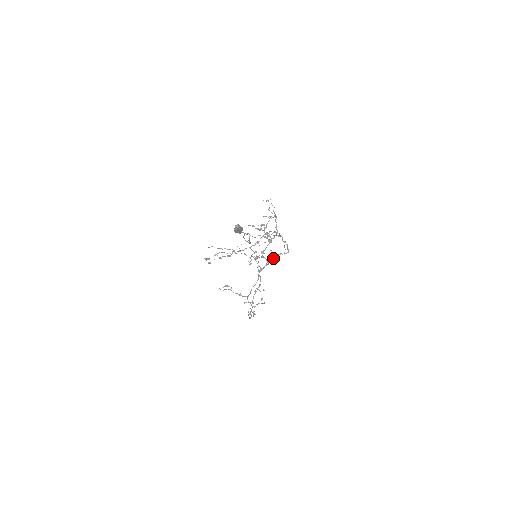
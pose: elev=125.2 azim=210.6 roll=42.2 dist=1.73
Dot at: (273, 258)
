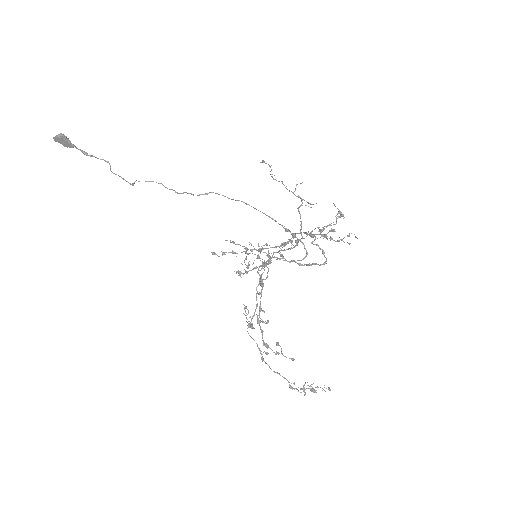
Dot at: occluded
